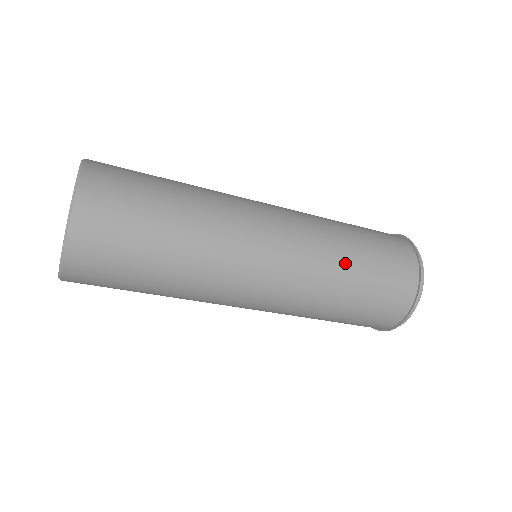
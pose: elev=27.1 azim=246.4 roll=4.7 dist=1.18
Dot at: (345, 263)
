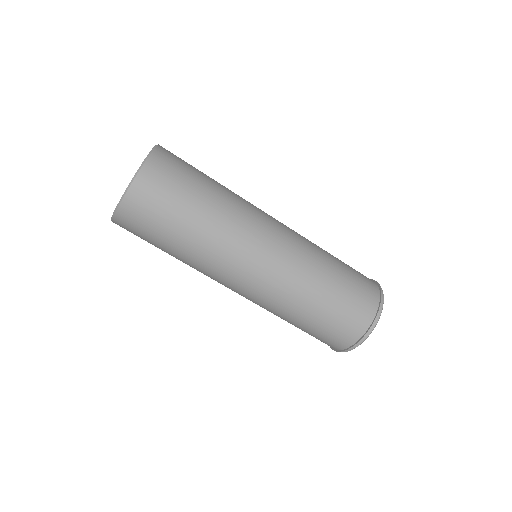
Dot at: (319, 281)
